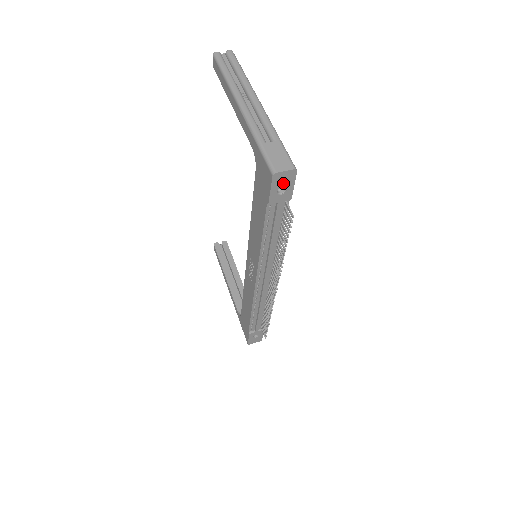
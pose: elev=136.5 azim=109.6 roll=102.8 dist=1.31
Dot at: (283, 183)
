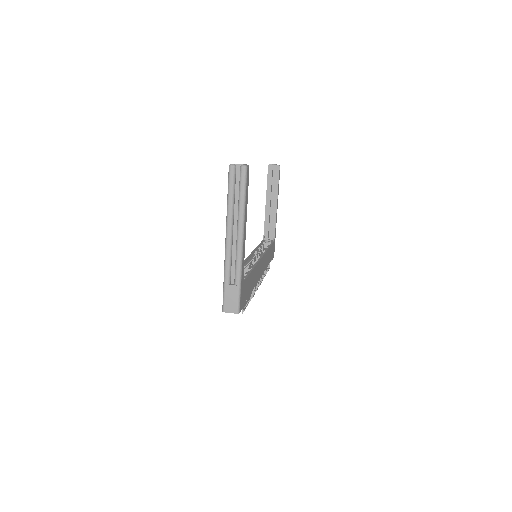
Dot at: occluded
